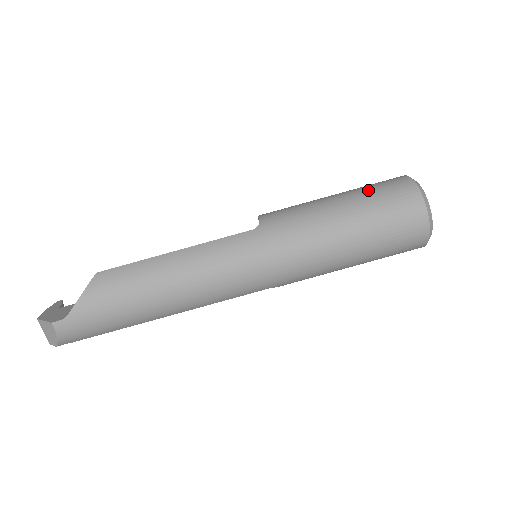
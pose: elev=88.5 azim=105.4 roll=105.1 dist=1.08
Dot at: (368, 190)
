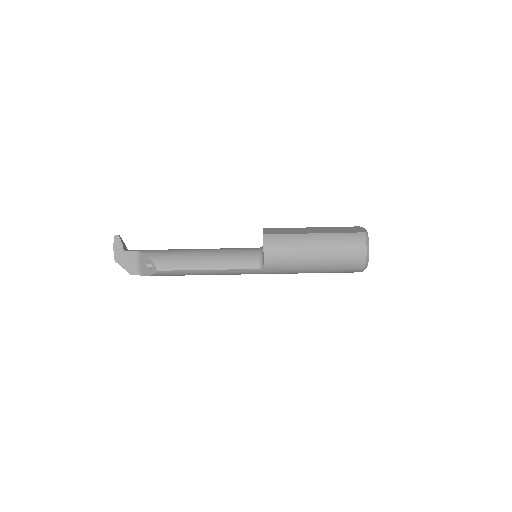
Dot at: (337, 262)
